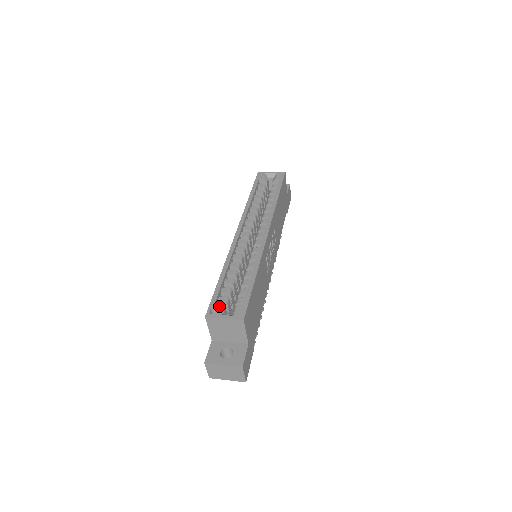
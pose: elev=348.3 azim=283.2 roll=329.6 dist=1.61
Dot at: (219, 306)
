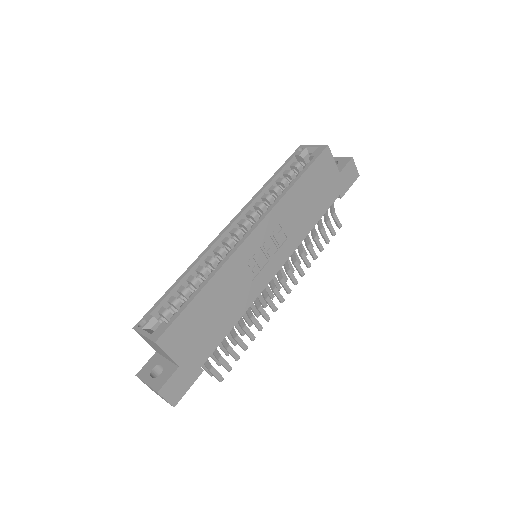
Dot at: (150, 319)
